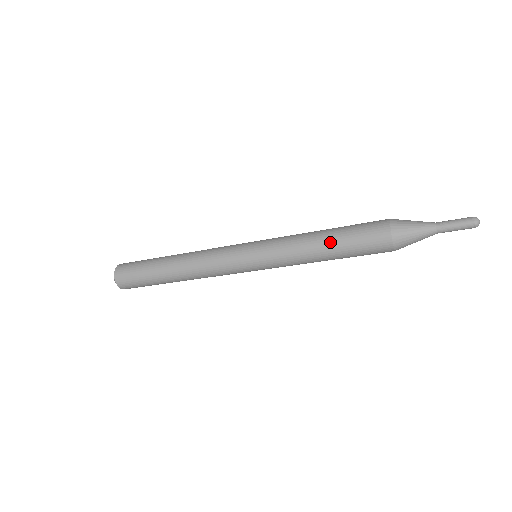
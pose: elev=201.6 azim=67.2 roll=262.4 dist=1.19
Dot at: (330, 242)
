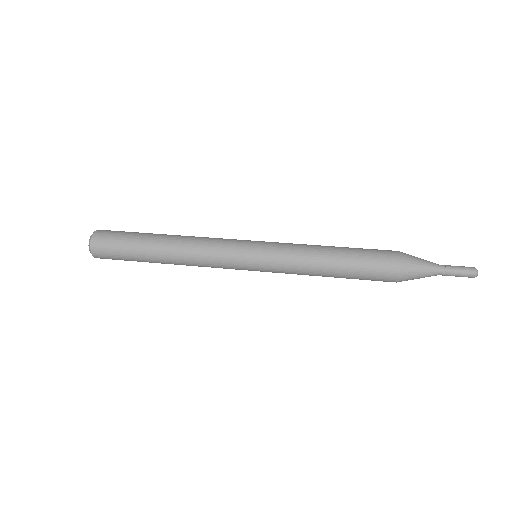
Dot at: (339, 260)
